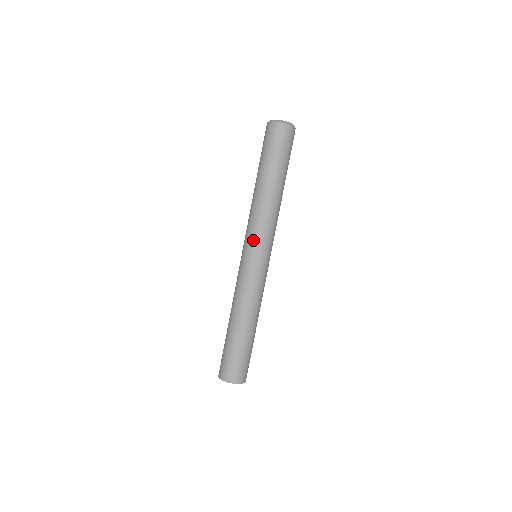
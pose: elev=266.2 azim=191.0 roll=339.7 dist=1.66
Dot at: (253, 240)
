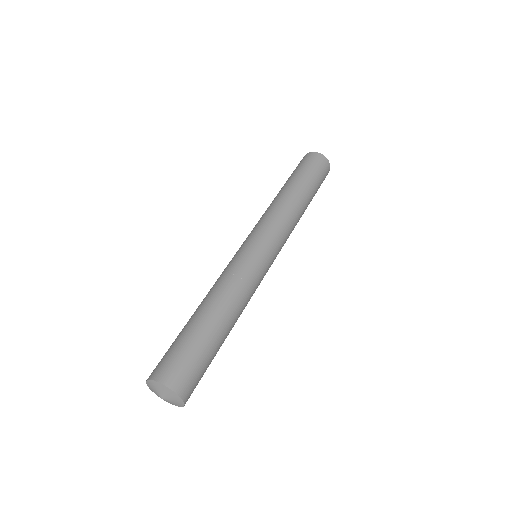
Dot at: (251, 232)
